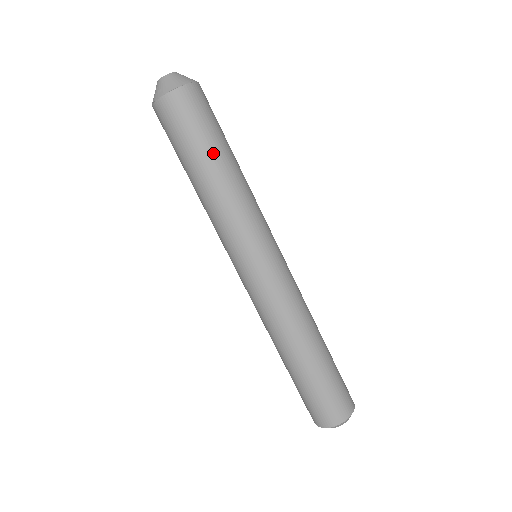
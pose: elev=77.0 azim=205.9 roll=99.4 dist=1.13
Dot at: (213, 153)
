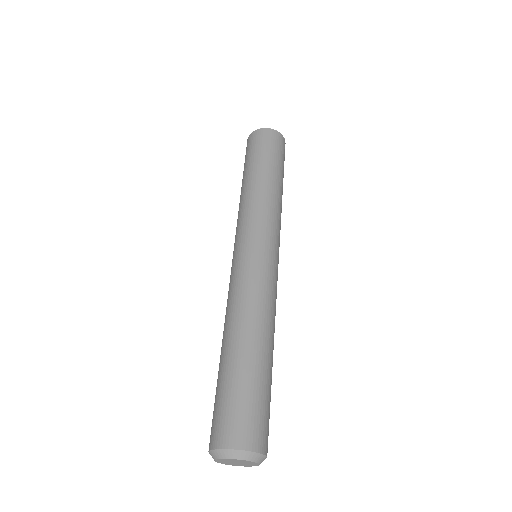
Dot at: (271, 167)
